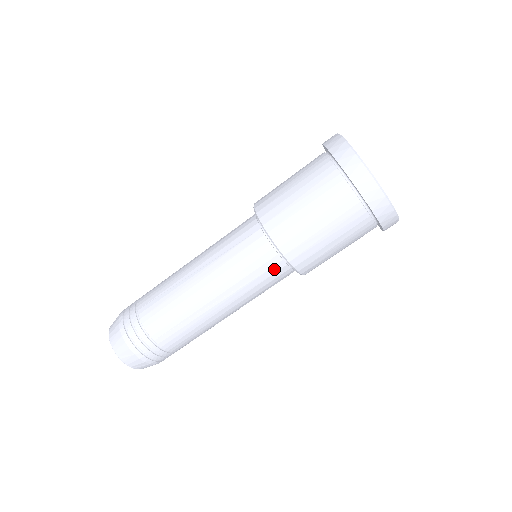
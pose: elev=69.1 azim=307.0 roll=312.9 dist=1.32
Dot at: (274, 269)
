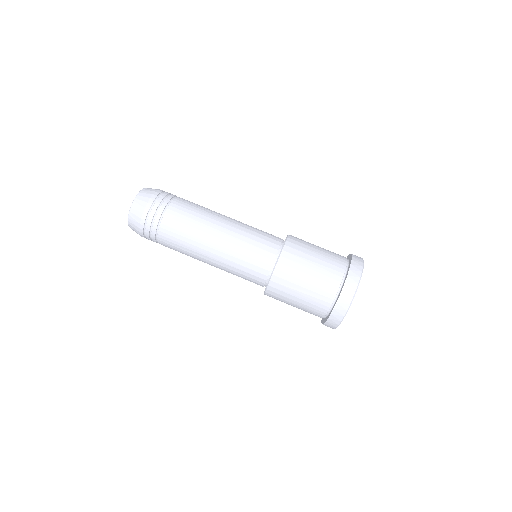
Dot at: (262, 265)
